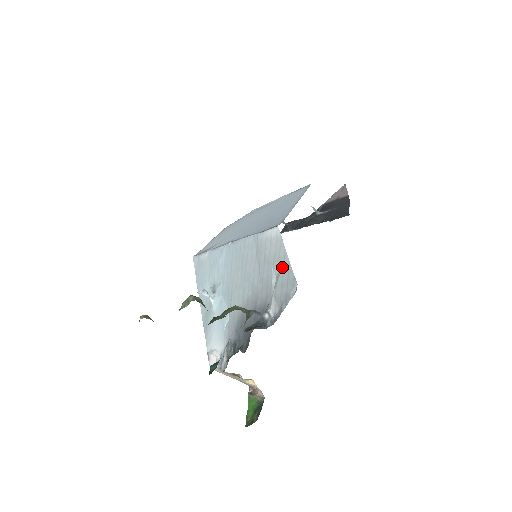
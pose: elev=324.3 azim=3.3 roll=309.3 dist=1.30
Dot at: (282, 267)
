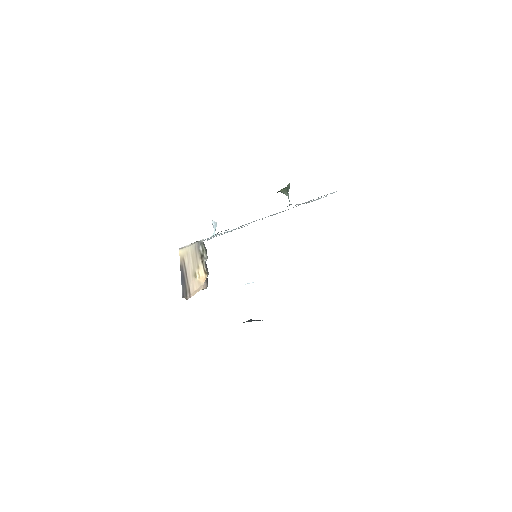
Dot at: occluded
